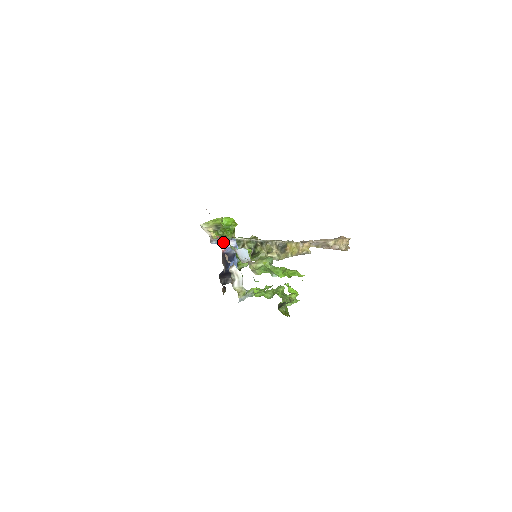
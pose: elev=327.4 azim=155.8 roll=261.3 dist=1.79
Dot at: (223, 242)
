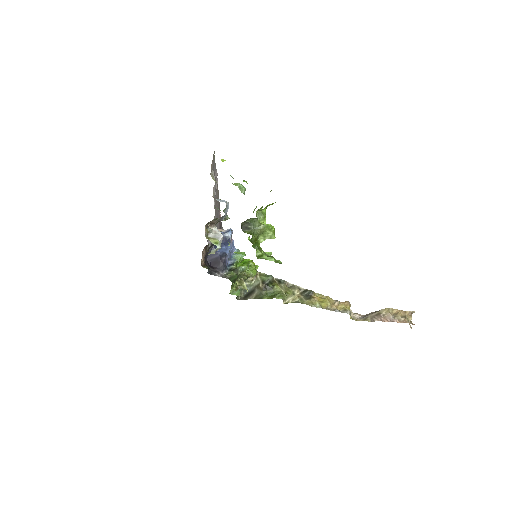
Dot at: (218, 229)
